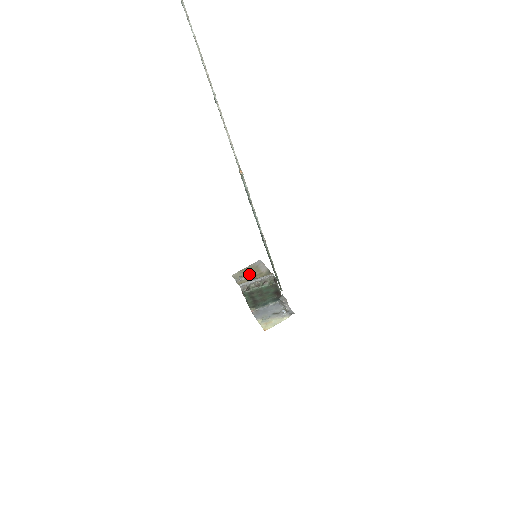
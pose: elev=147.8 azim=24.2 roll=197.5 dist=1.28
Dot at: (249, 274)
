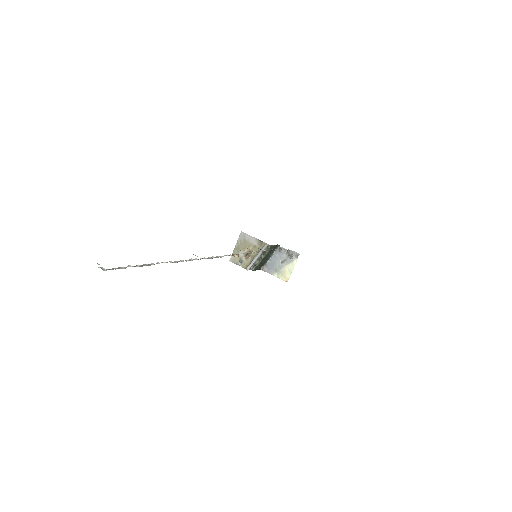
Dot at: occluded
